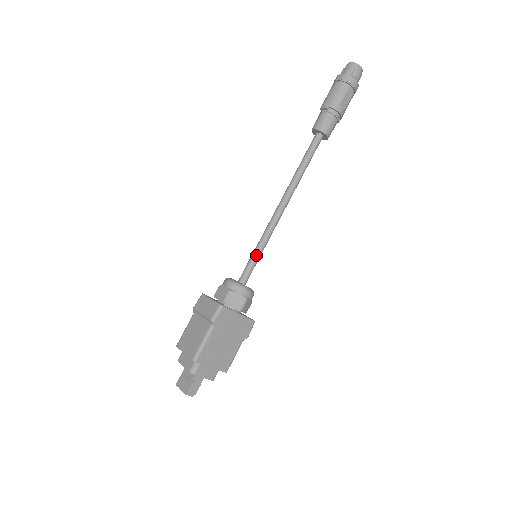
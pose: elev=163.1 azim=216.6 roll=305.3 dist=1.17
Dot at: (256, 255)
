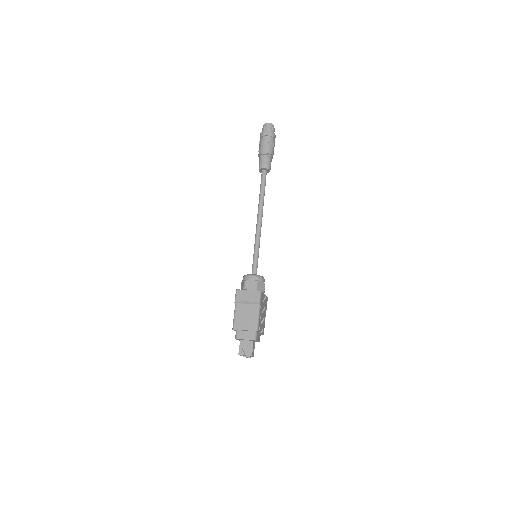
Dot at: (257, 255)
